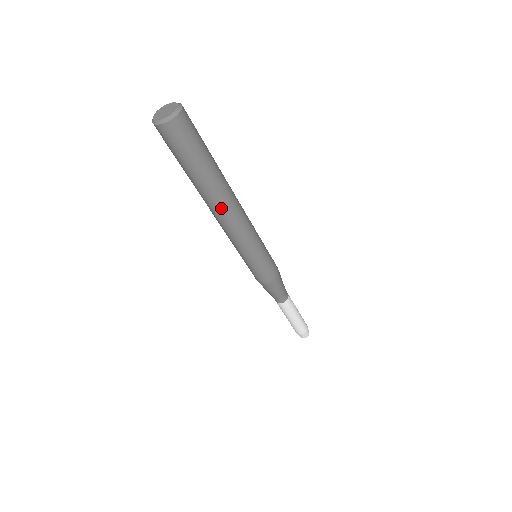
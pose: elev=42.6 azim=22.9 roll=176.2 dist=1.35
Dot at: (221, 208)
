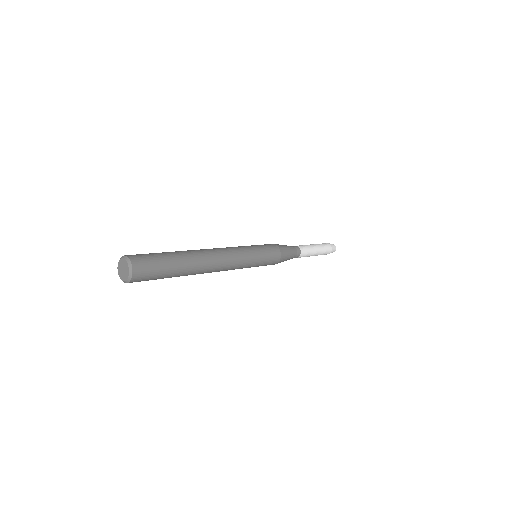
Dot at: (202, 273)
